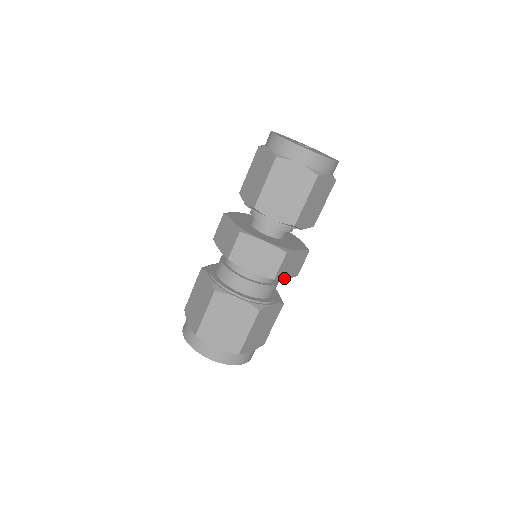
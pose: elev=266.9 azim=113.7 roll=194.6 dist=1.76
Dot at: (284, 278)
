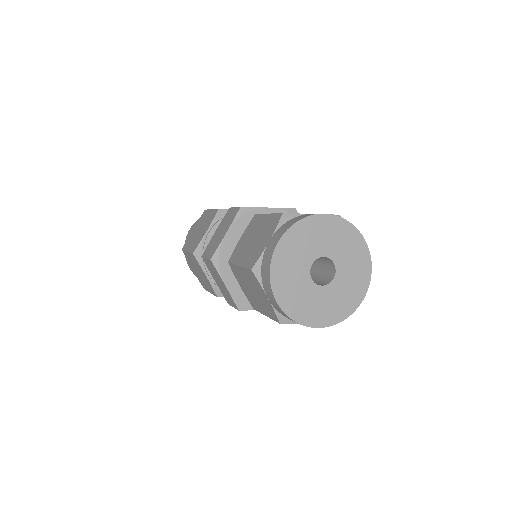
Dot at: occluded
